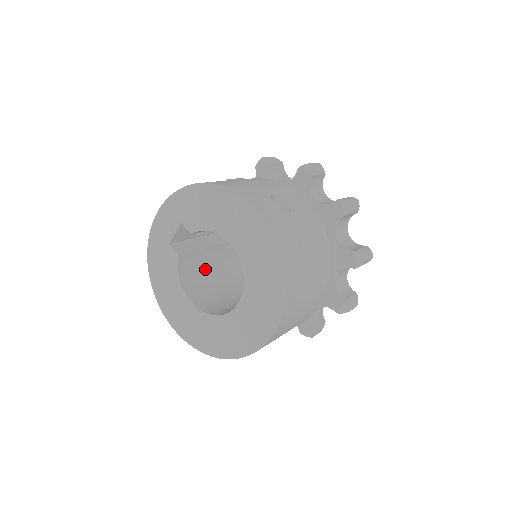
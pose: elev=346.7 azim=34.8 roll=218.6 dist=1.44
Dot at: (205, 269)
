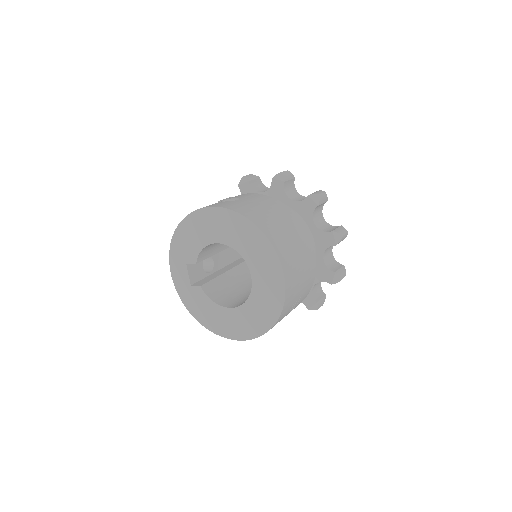
Dot at: (230, 289)
